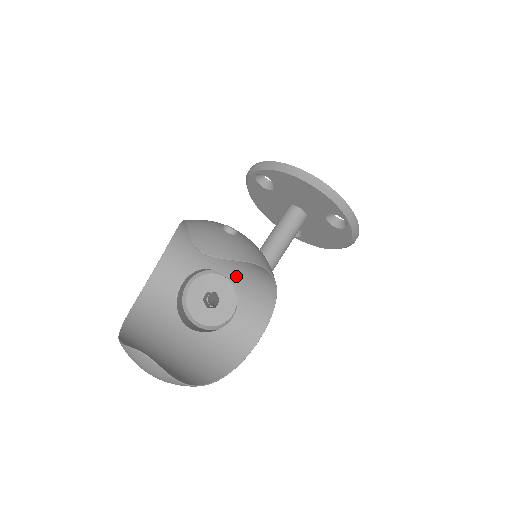
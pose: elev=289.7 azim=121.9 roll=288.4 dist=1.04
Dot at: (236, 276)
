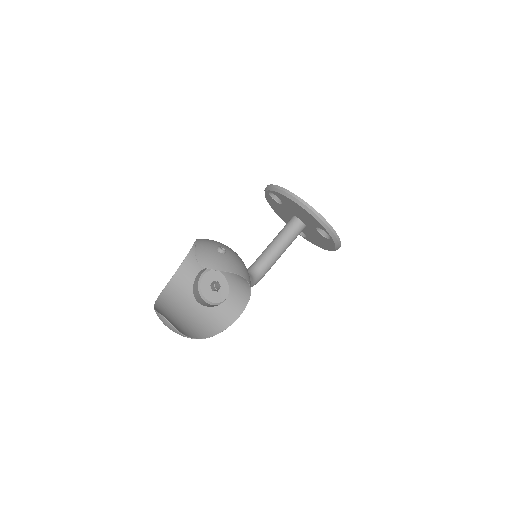
Dot at: (228, 275)
